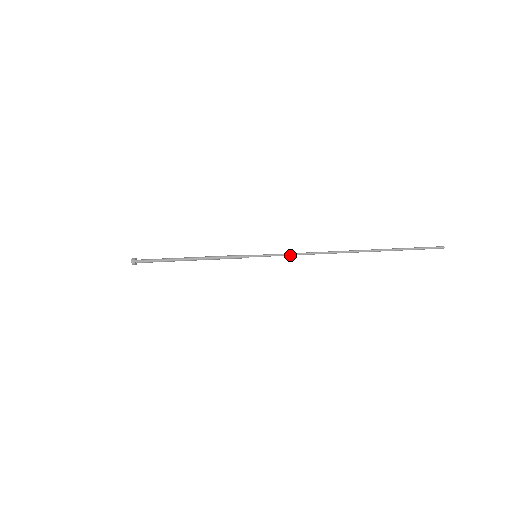
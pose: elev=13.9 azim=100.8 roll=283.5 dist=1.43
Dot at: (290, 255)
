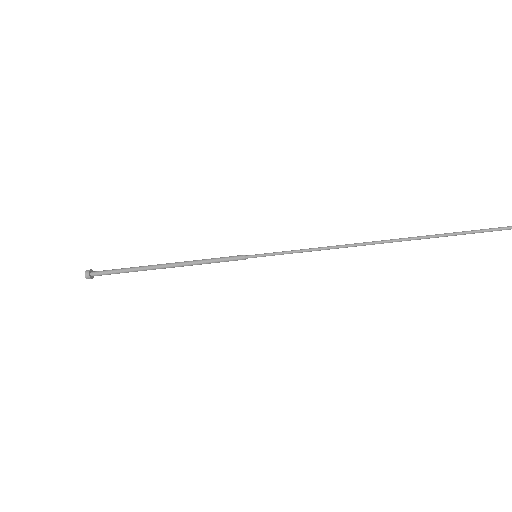
Dot at: occluded
